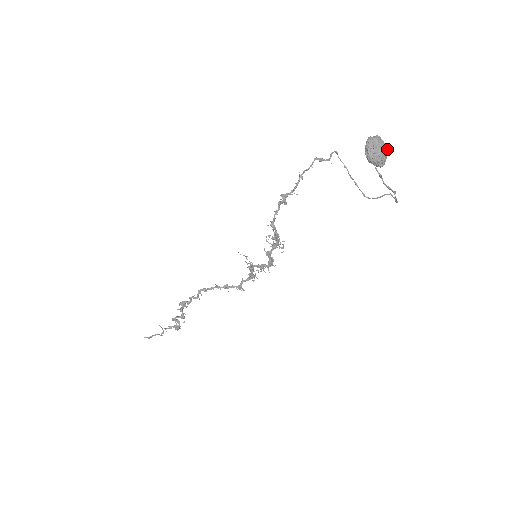
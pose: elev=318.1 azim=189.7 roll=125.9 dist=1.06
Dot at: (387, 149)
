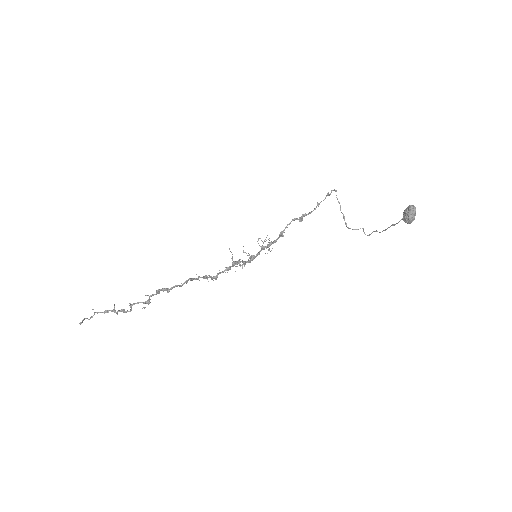
Dot at: occluded
